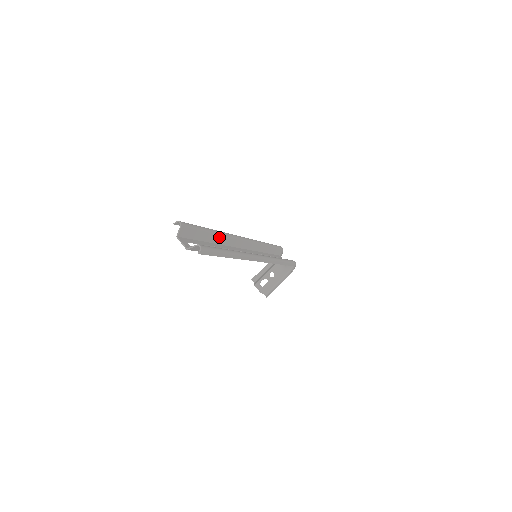
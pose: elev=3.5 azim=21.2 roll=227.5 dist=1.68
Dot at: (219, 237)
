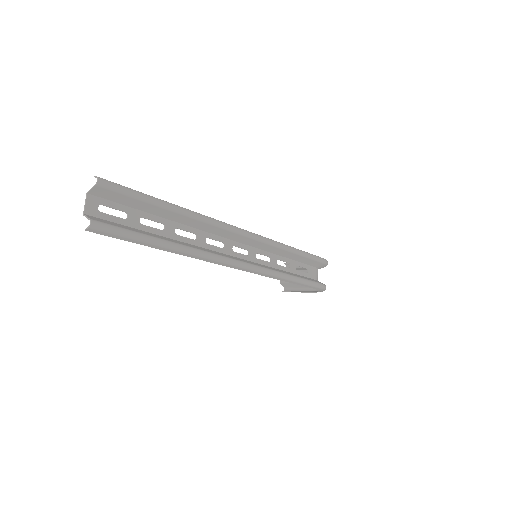
Dot at: (183, 217)
